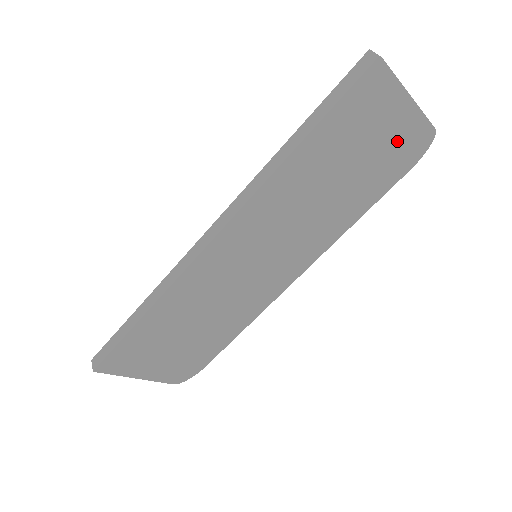
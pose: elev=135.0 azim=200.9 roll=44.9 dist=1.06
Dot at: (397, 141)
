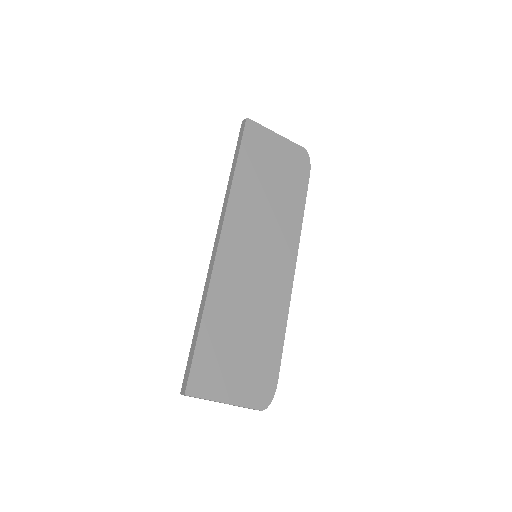
Dot at: (288, 158)
